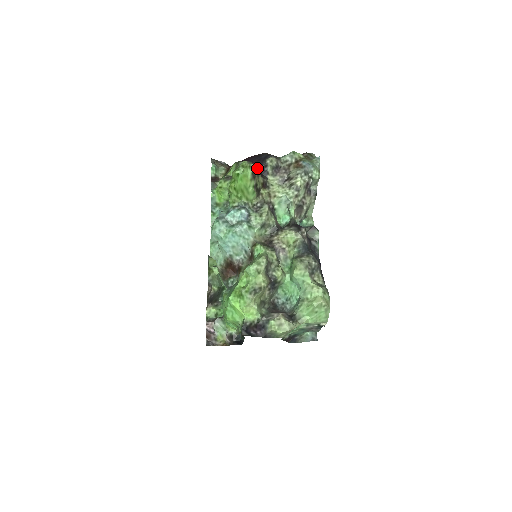
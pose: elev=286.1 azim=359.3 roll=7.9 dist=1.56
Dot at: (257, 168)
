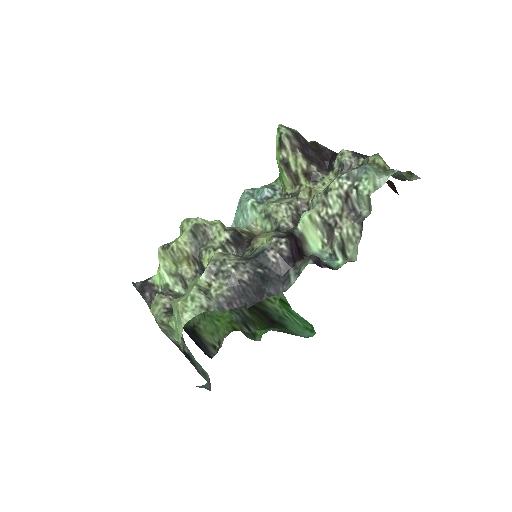
Dot at: (325, 157)
